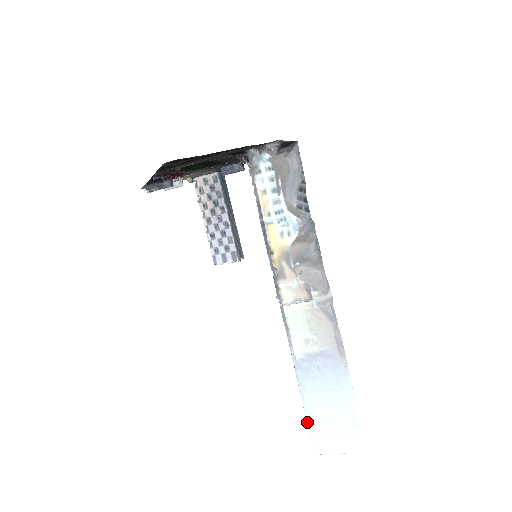
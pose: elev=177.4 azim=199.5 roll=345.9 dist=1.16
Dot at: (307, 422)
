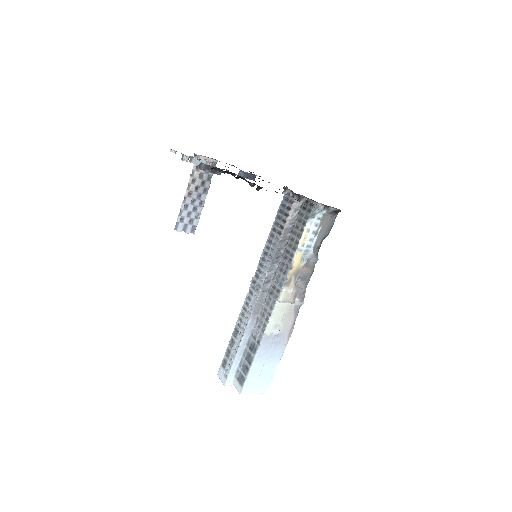
Dot at: (230, 372)
